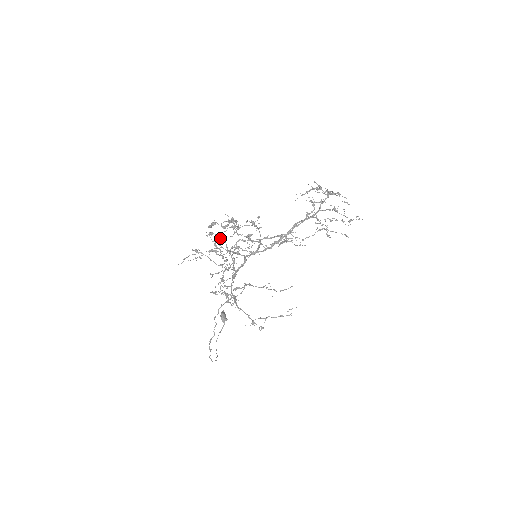
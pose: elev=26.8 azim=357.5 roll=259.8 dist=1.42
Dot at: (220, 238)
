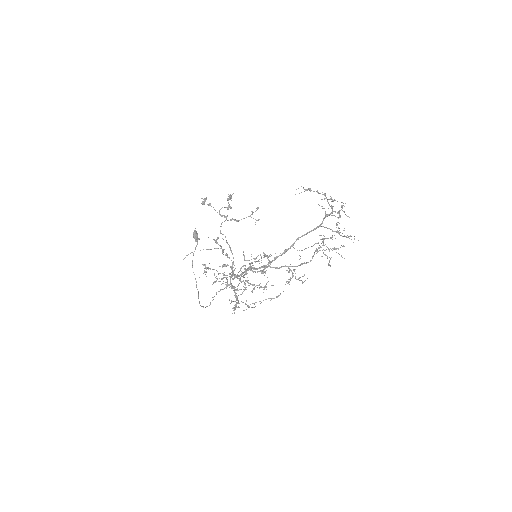
Dot at: (220, 232)
